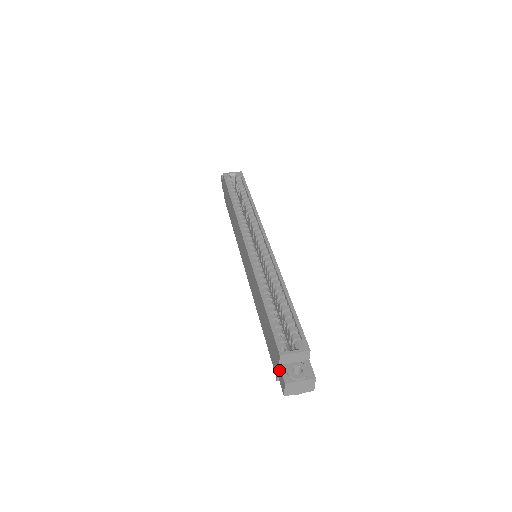
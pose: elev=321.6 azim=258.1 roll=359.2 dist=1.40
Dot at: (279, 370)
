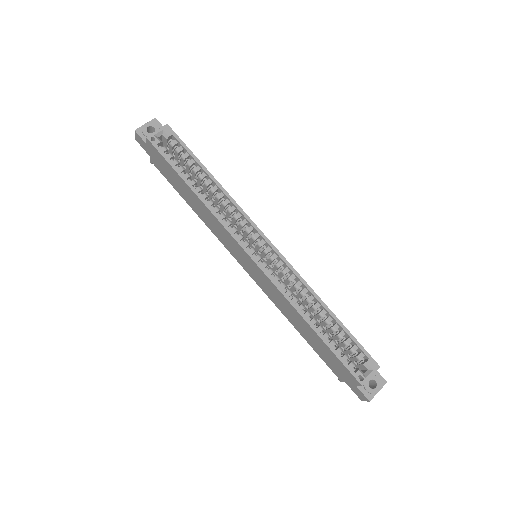
Dot at: (355, 388)
